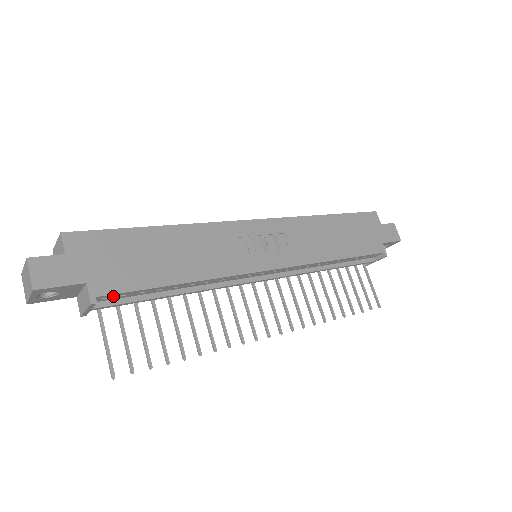
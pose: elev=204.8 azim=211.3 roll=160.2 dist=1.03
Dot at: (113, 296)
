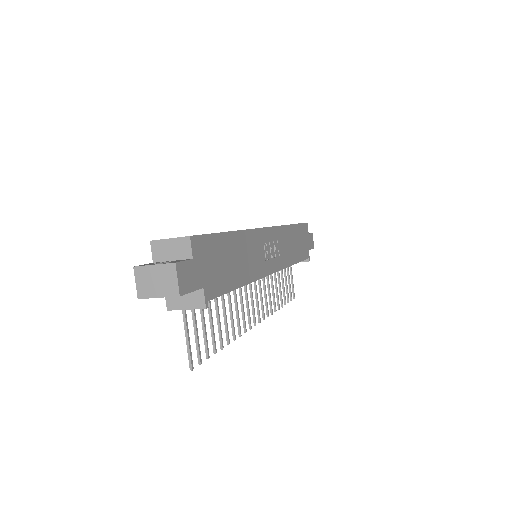
Dot at: occluded
